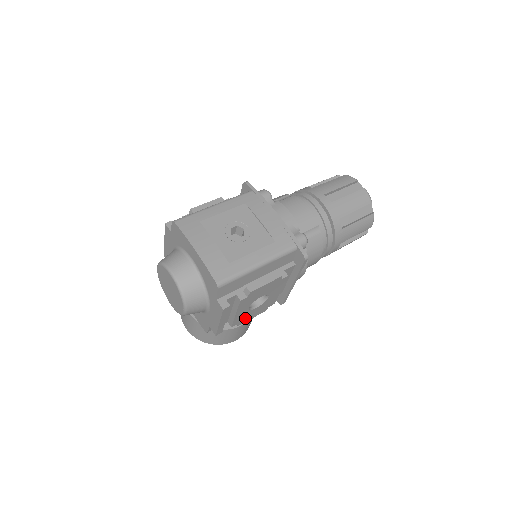
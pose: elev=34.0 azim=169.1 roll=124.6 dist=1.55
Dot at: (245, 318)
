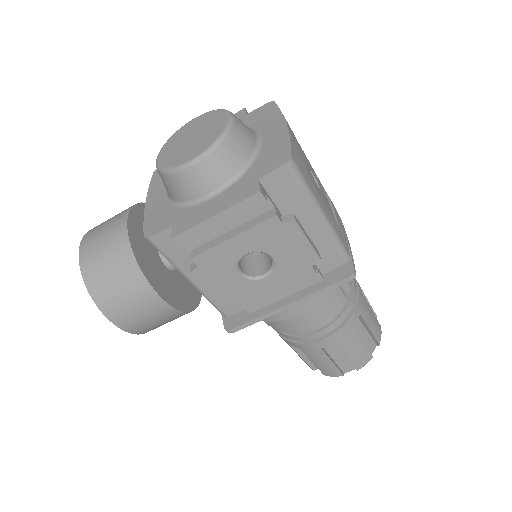
Dot at: (211, 272)
